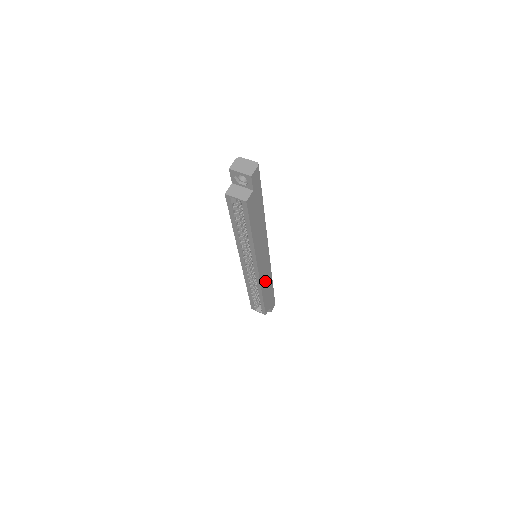
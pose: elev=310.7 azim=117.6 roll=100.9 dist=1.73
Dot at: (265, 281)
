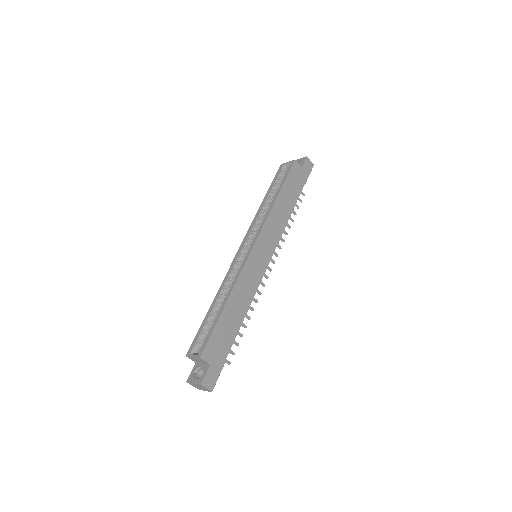
Dot at: (243, 289)
